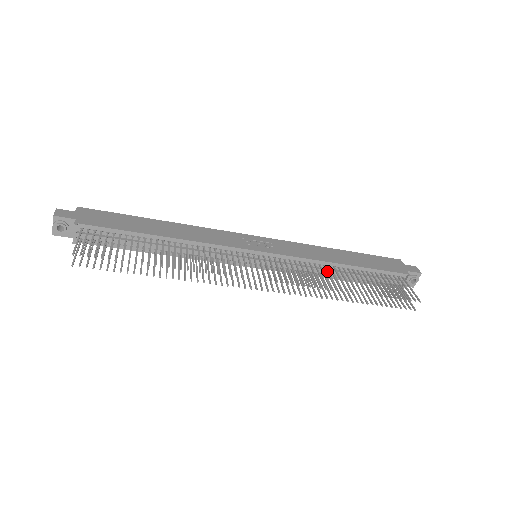
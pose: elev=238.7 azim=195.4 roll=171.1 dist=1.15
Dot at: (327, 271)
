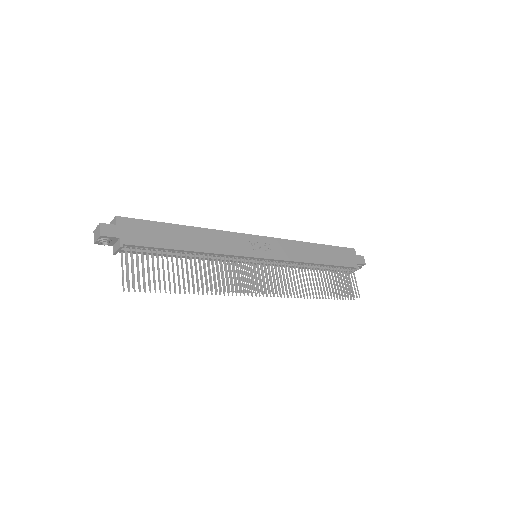
Dot at: (305, 272)
